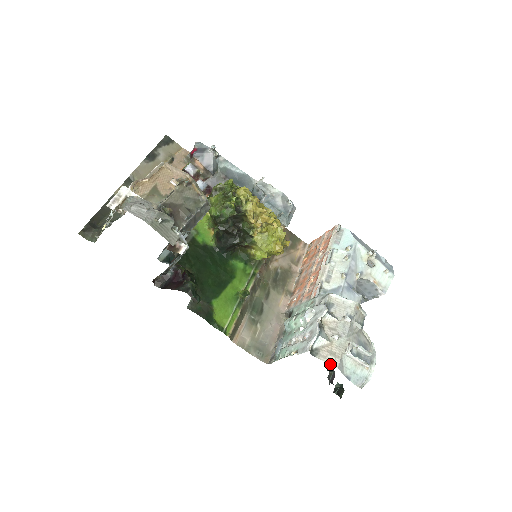
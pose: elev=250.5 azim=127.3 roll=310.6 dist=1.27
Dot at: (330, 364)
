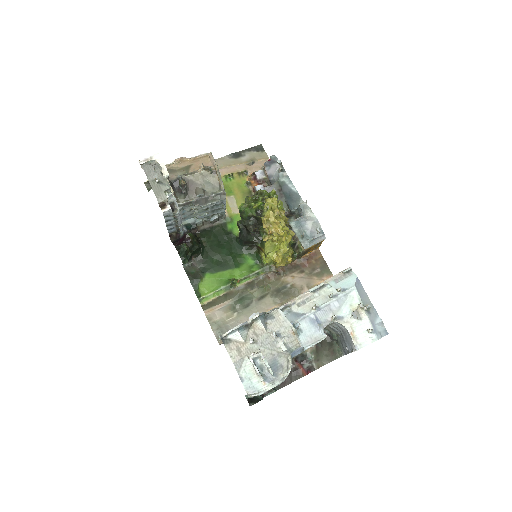
Dot at: (230, 356)
